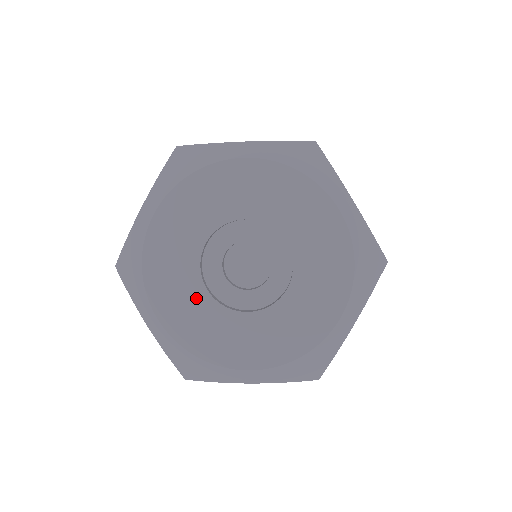
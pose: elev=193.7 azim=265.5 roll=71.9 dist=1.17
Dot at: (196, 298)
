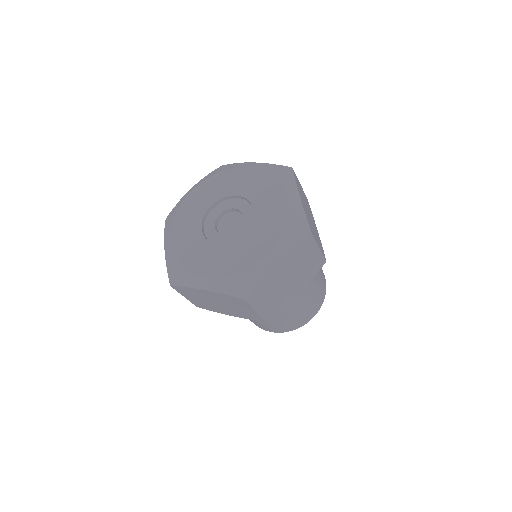
Dot at: (194, 232)
